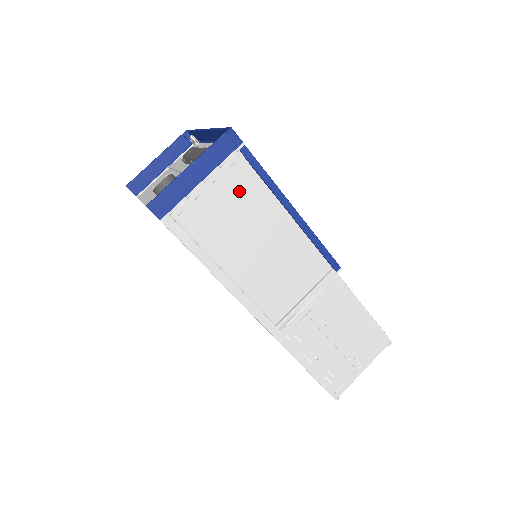
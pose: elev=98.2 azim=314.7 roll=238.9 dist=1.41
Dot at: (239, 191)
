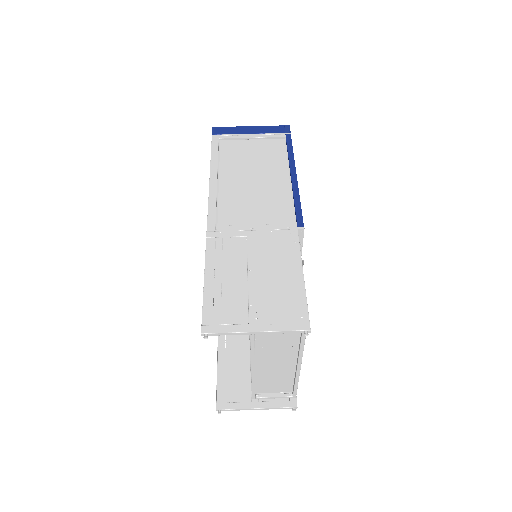
Dot at: (268, 150)
